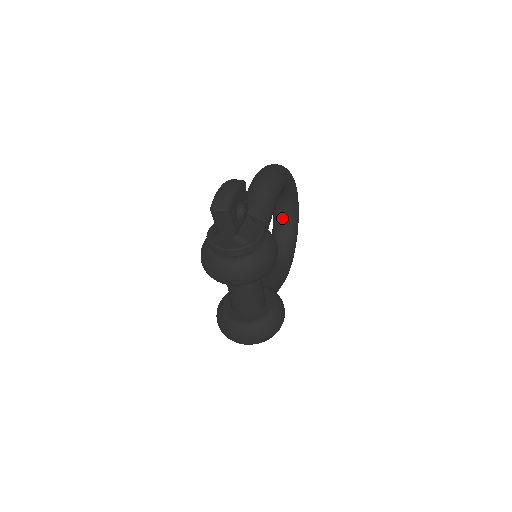
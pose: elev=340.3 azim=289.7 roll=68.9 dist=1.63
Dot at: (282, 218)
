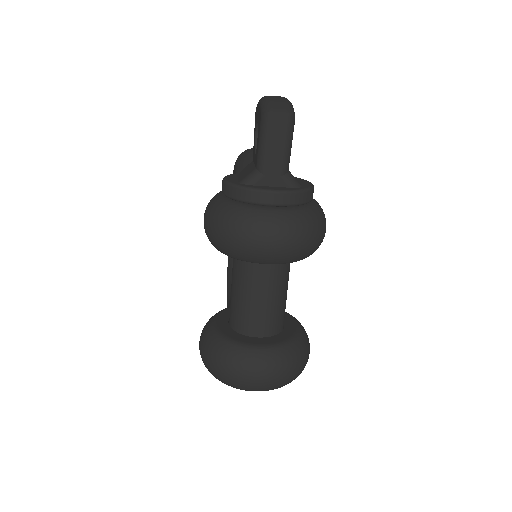
Dot at: occluded
